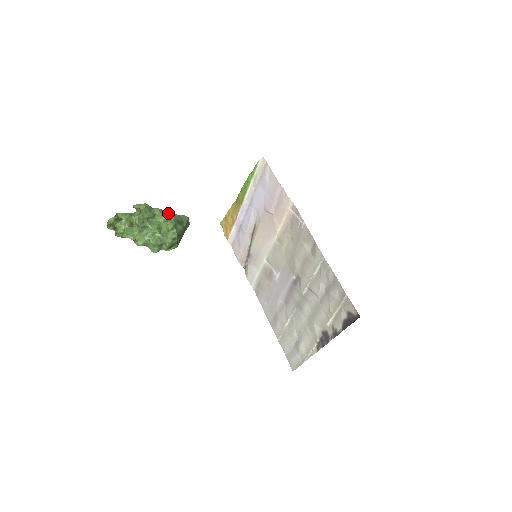
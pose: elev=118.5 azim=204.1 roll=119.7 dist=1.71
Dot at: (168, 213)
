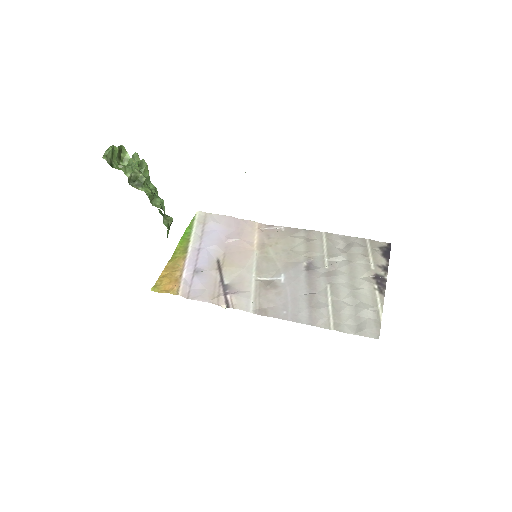
Dot at: occluded
